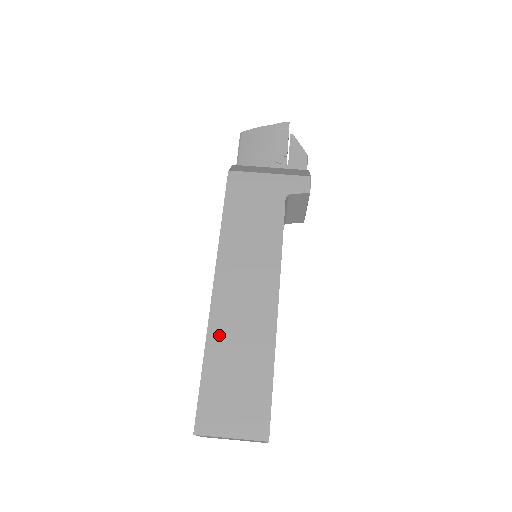
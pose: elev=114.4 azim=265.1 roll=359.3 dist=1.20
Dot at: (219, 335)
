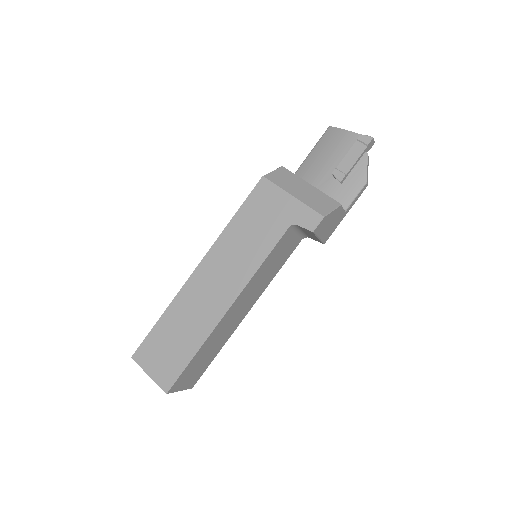
Dot at: (179, 306)
